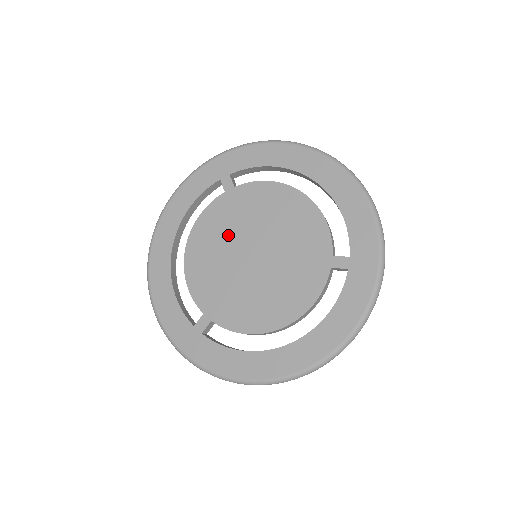
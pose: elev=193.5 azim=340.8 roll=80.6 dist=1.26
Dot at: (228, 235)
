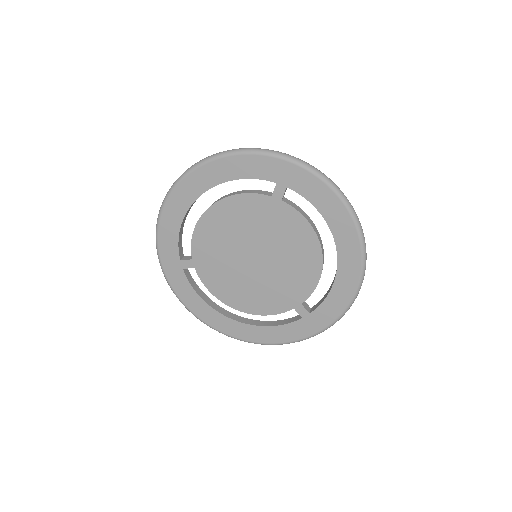
Dot at: (248, 229)
